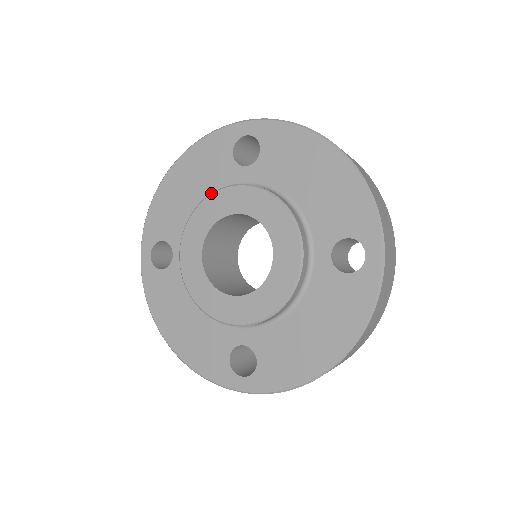
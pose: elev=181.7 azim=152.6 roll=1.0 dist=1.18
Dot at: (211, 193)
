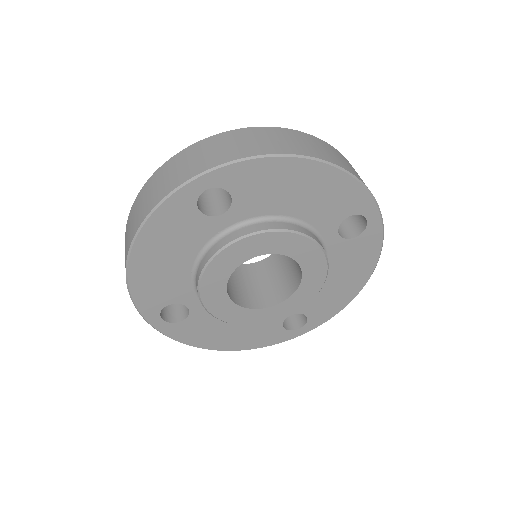
Dot at: (210, 259)
